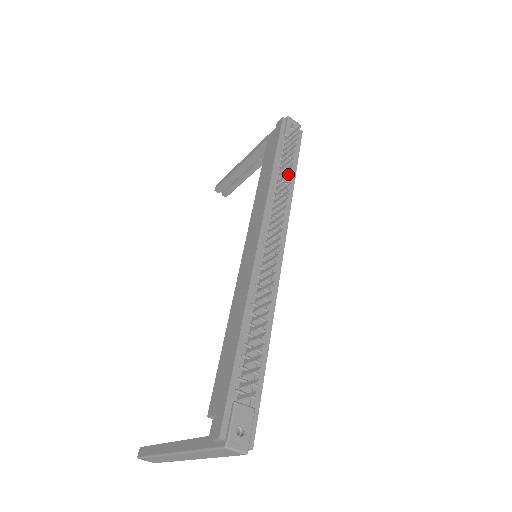
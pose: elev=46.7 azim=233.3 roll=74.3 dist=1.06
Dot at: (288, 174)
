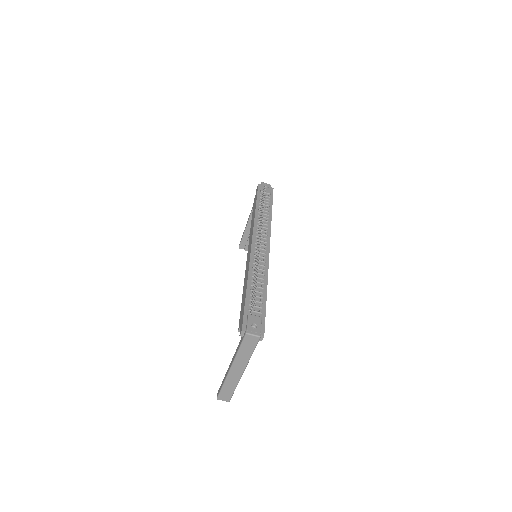
Dot at: occluded
